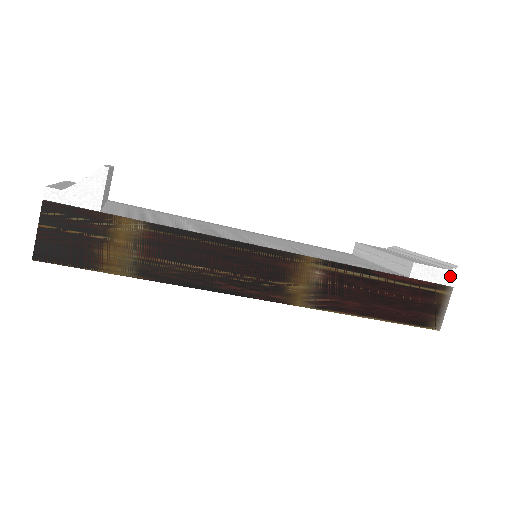
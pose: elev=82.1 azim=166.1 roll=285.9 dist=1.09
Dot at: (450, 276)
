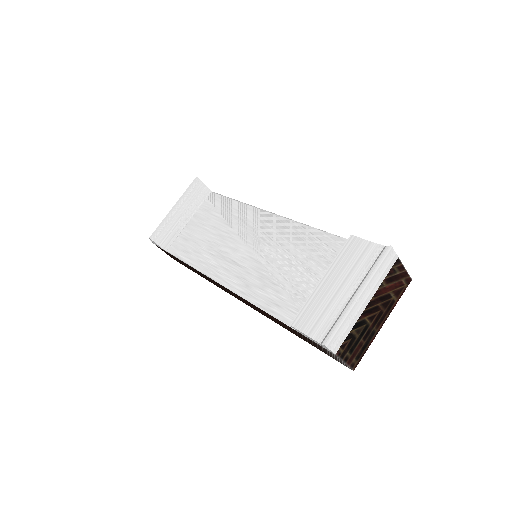
Dot at: (325, 347)
